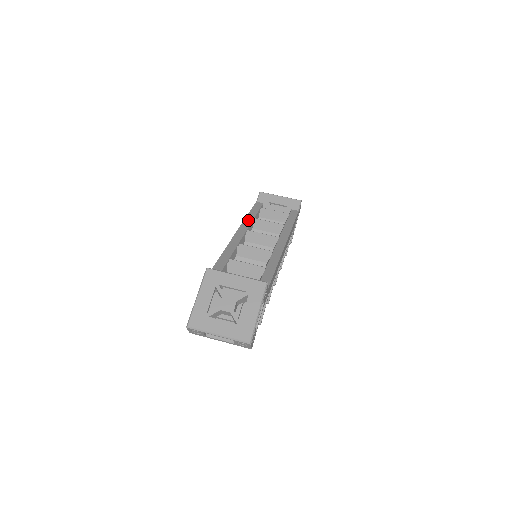
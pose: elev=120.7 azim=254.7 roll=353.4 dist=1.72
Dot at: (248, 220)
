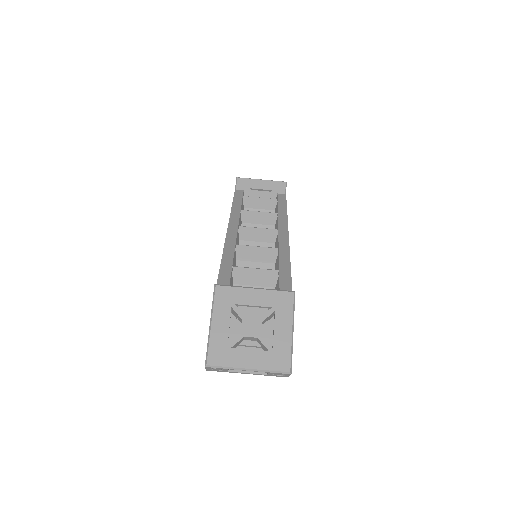
Dot at: (235, 213)
